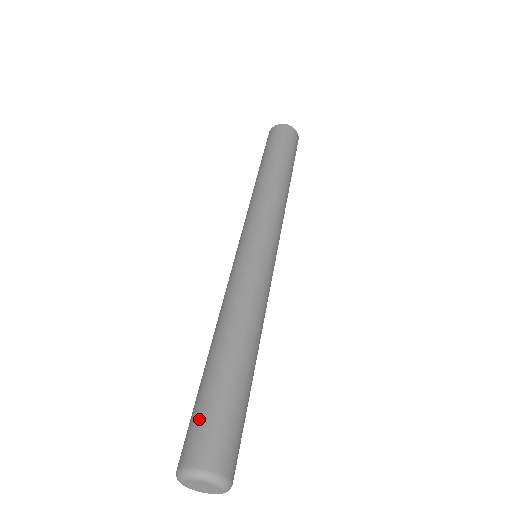
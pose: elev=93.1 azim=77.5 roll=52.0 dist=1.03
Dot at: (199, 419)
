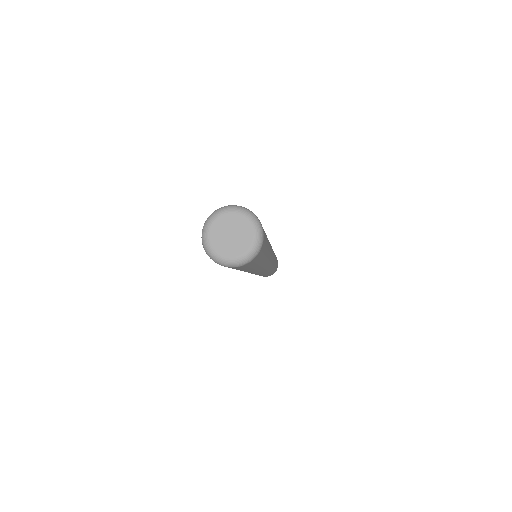
Dot at: occluded
